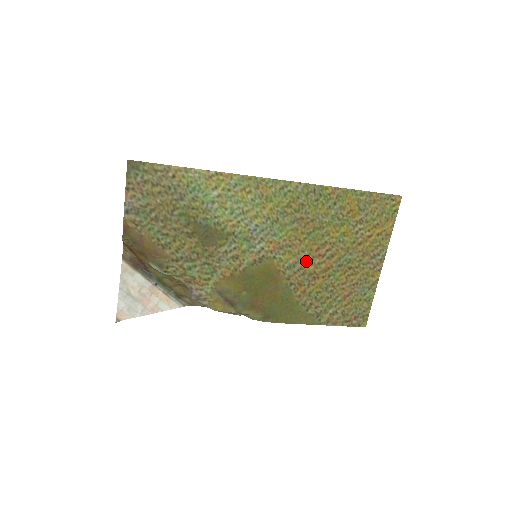
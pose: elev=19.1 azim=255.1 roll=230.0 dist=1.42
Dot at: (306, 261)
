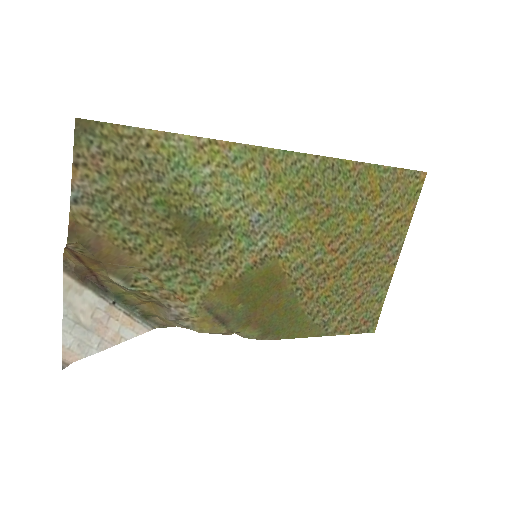
Dot at: (316, 259)
